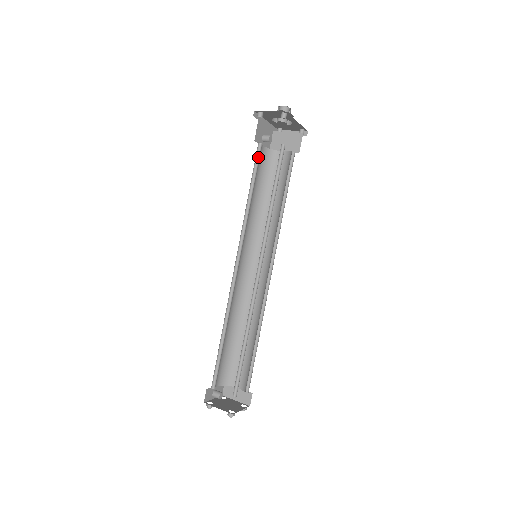
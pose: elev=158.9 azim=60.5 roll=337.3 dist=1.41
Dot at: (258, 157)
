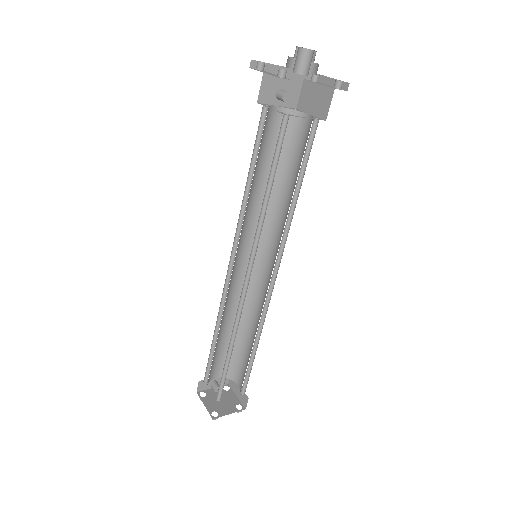
Dot at: (263, 126)
